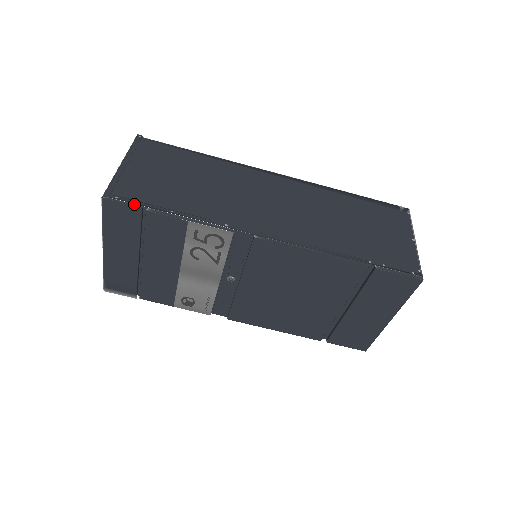
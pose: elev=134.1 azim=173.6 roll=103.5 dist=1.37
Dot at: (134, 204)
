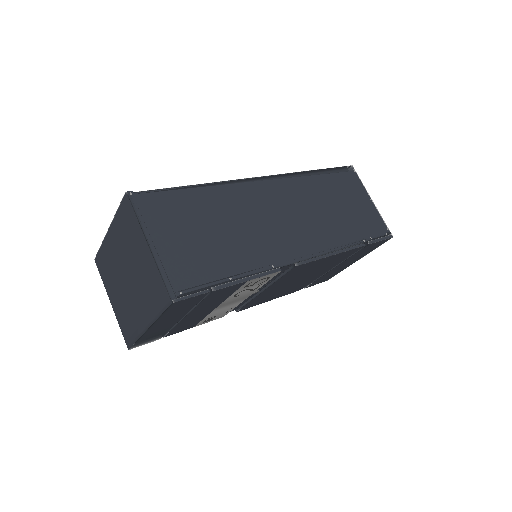
Dot at: (201, 292)
